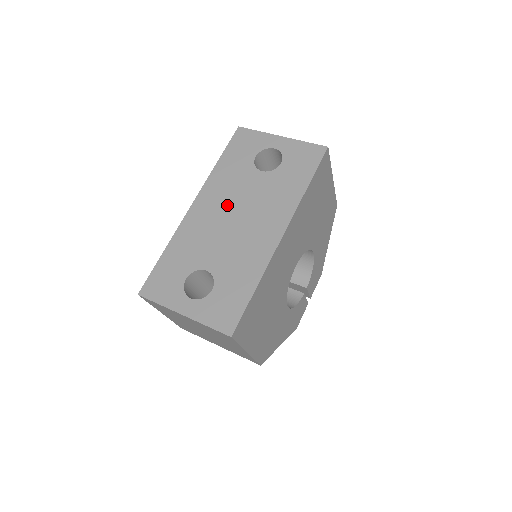
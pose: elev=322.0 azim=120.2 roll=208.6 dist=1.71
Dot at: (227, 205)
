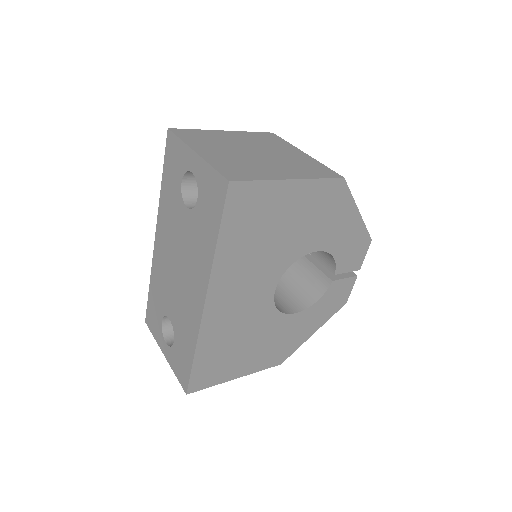
Dot at: (171, 247)
